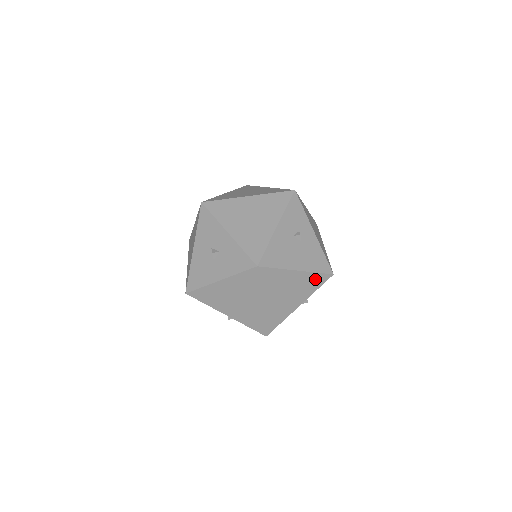
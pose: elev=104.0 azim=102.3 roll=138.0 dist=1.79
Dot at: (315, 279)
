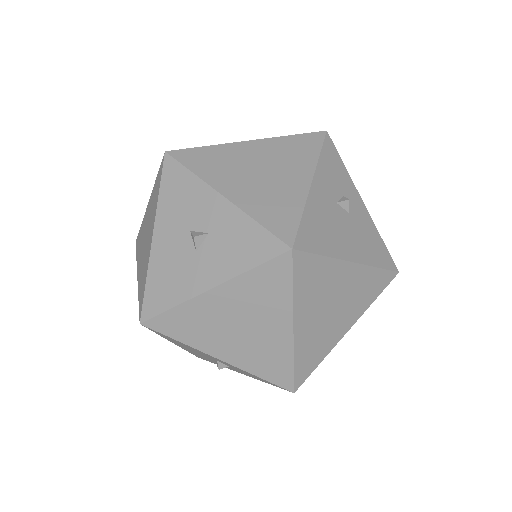
Dot at: (374, 280)
